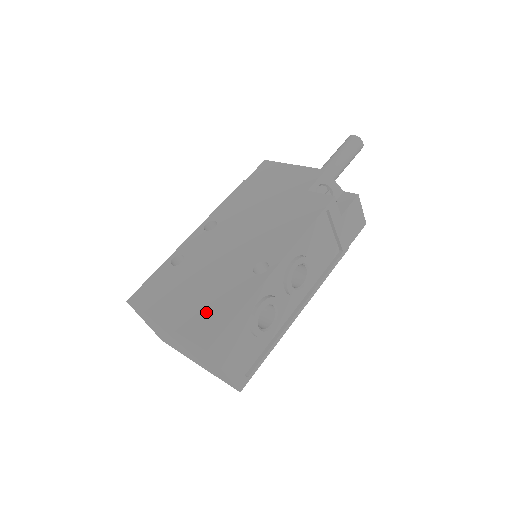
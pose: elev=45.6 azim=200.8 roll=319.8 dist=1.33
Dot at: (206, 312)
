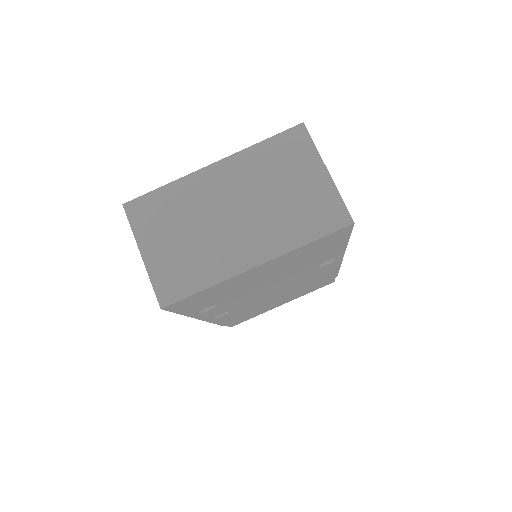
Dot at: occluded
